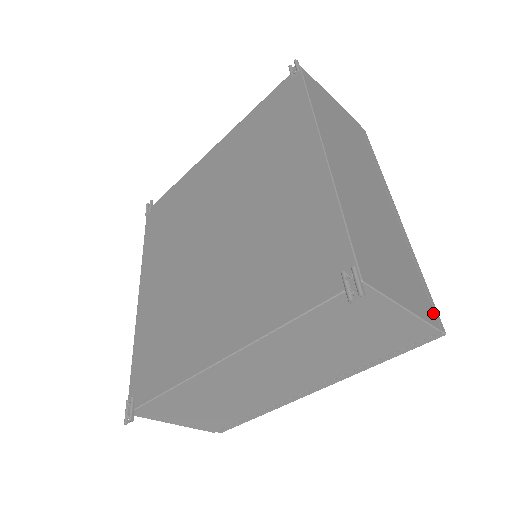
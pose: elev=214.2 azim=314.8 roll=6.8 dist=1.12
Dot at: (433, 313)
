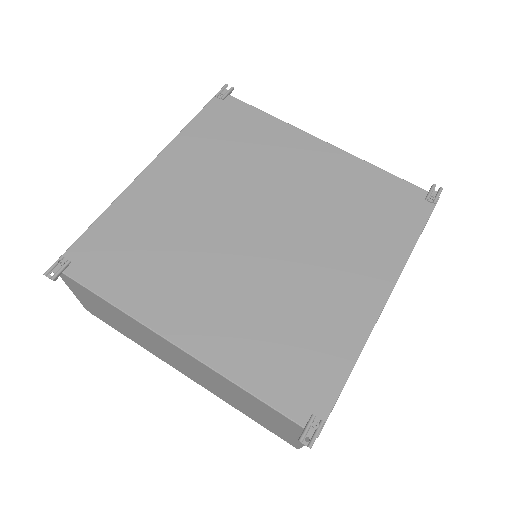
Dot at: occluded
